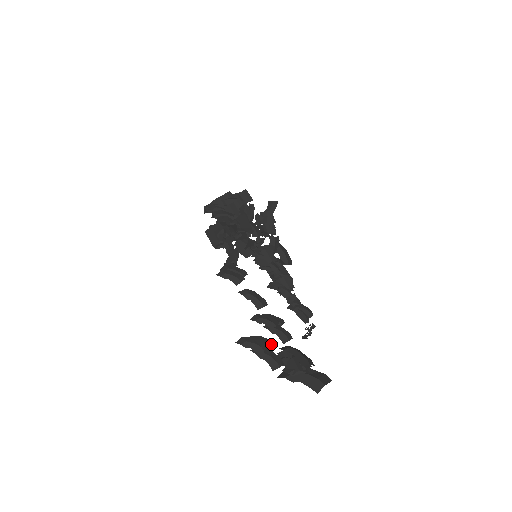
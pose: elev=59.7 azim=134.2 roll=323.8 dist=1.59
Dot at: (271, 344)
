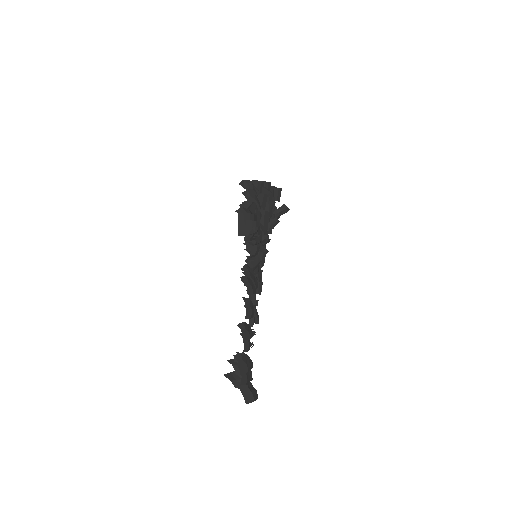
Dot at: (251, 365)
